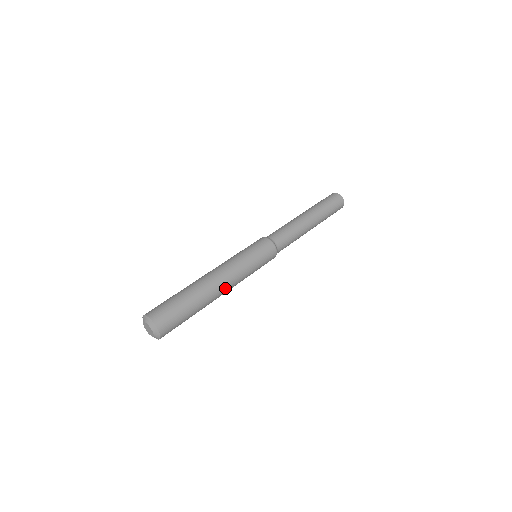
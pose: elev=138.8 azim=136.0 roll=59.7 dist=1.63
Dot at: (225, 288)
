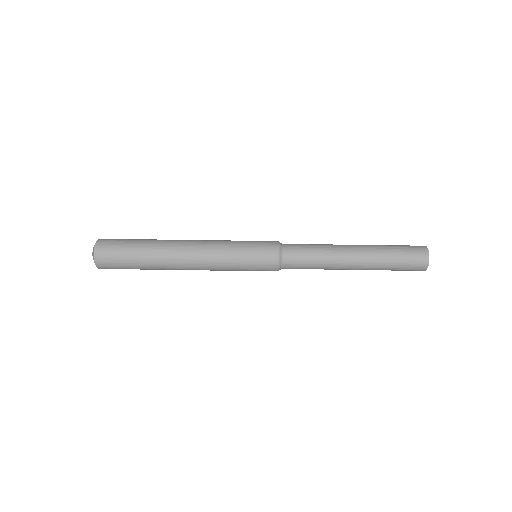
Dot at: (189, 268)
